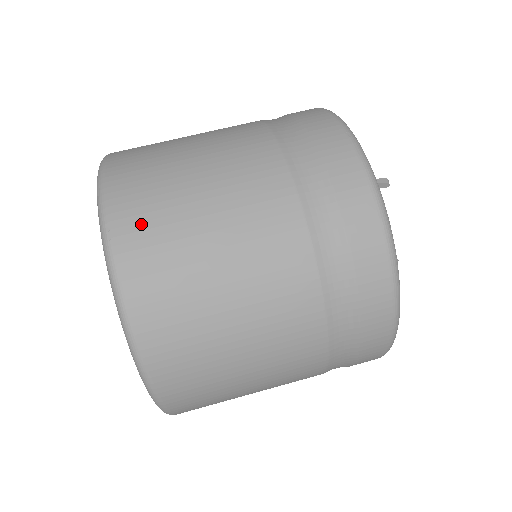
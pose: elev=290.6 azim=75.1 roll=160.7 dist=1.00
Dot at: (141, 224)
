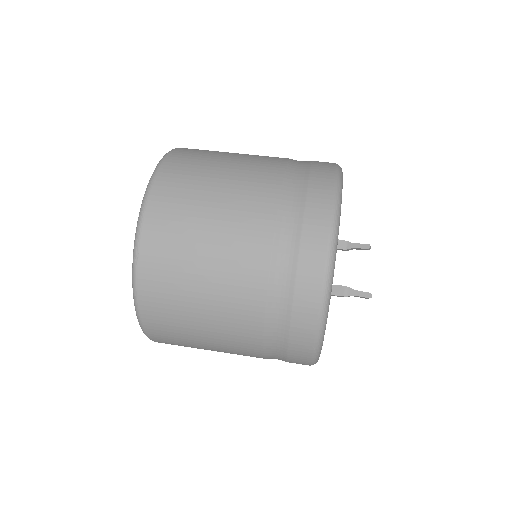
Dot at: occluded
